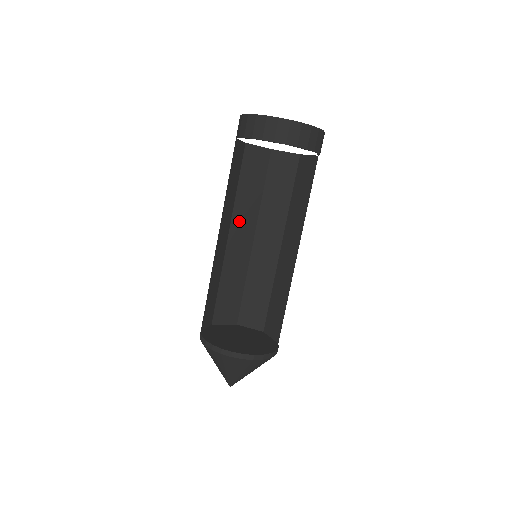
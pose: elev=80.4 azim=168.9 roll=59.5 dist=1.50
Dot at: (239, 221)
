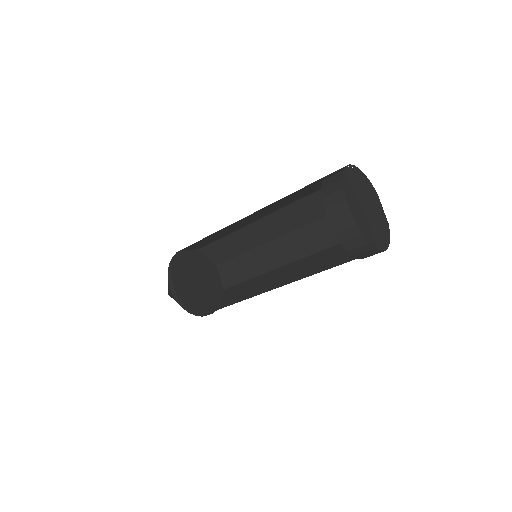
Dot at: occluded
